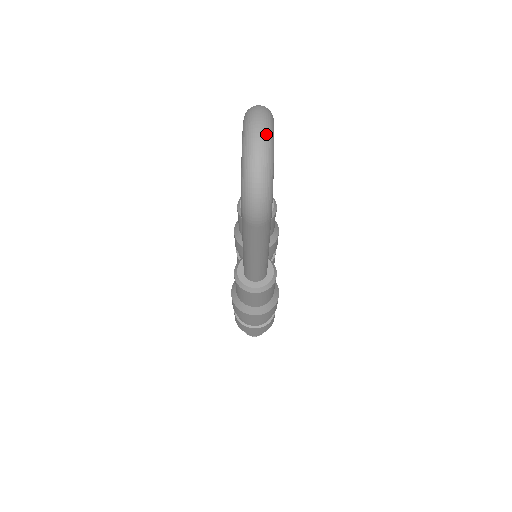
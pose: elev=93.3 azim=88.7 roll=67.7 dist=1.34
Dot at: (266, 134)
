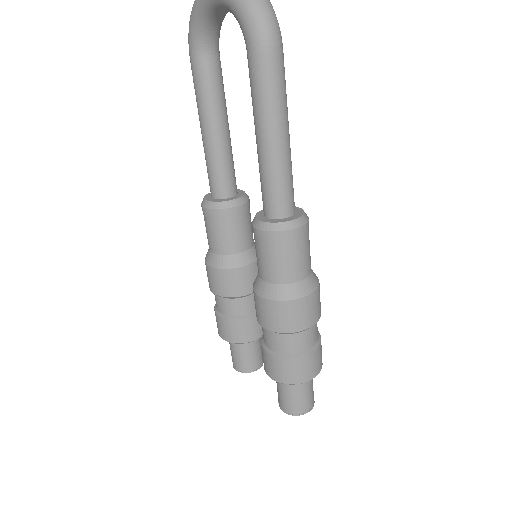
Dot at: out of frame
